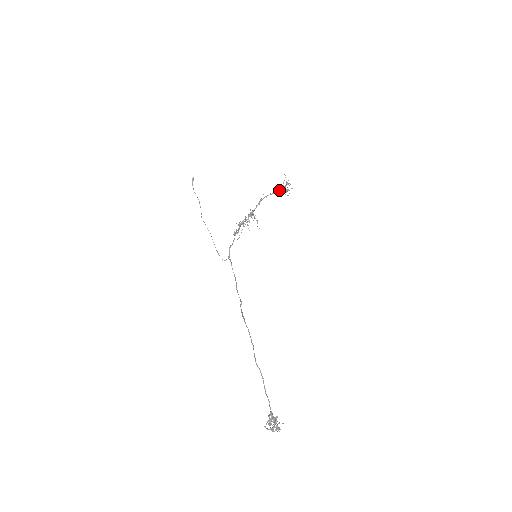
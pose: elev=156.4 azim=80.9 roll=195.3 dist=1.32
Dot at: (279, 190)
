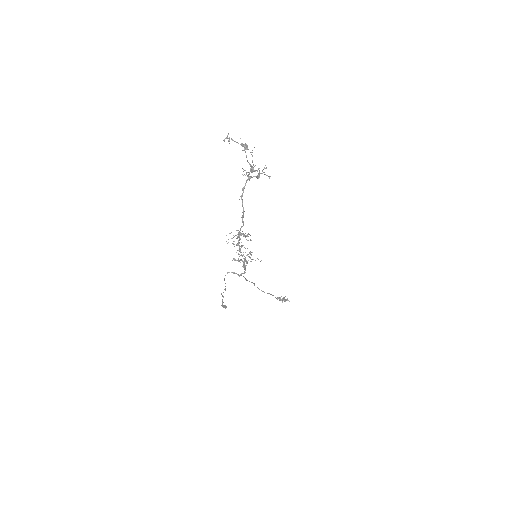
Dot at: (249, 176)
